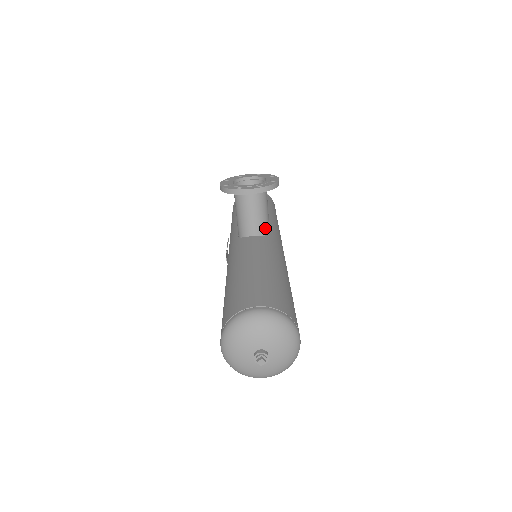
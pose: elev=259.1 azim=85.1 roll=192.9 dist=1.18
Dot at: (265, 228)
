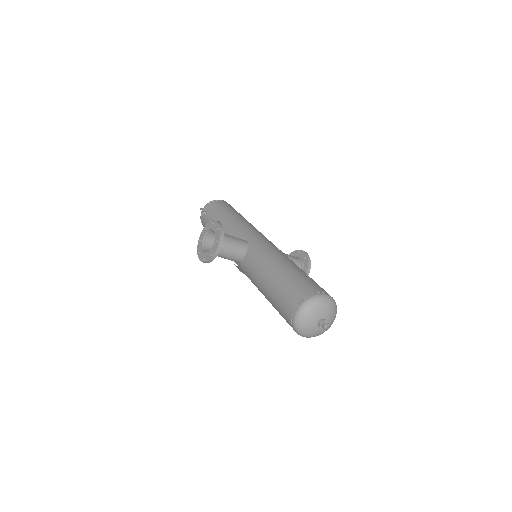
Dot at: (243, 246)
